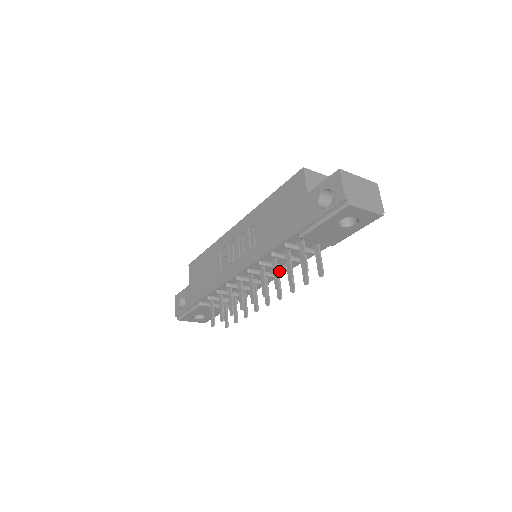
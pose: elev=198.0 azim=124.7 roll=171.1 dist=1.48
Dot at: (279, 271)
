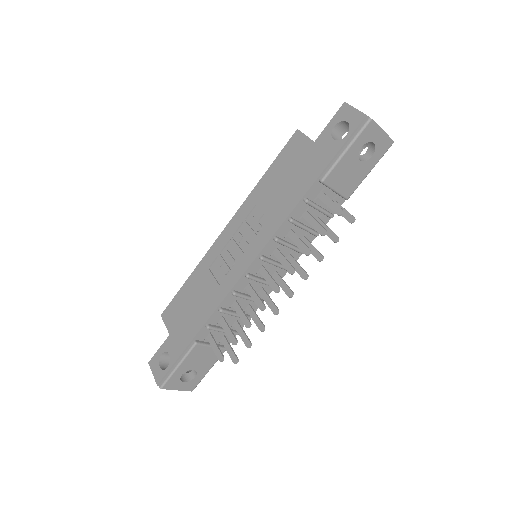
Dot at: occluded
